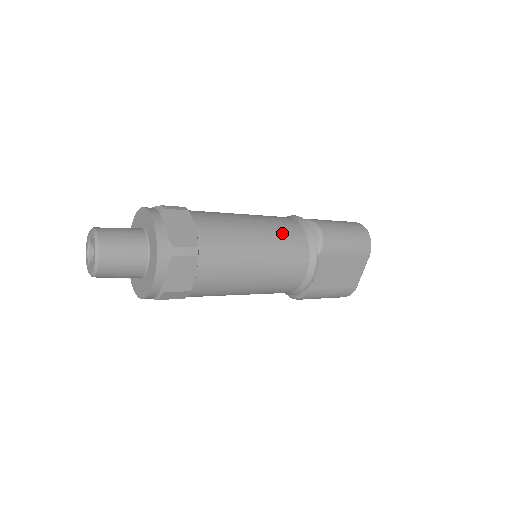
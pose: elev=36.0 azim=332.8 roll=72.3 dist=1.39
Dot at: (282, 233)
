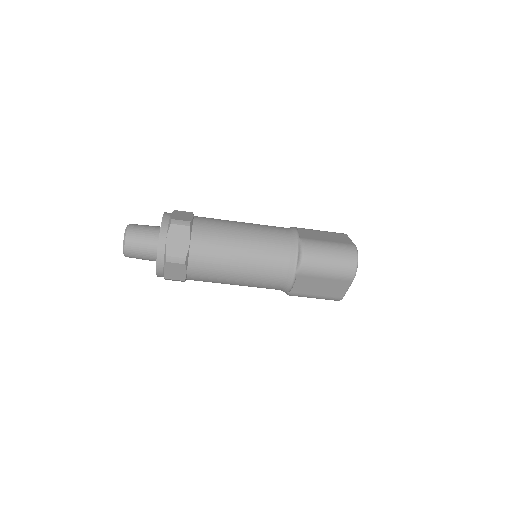
Dot at: (266, 252)
